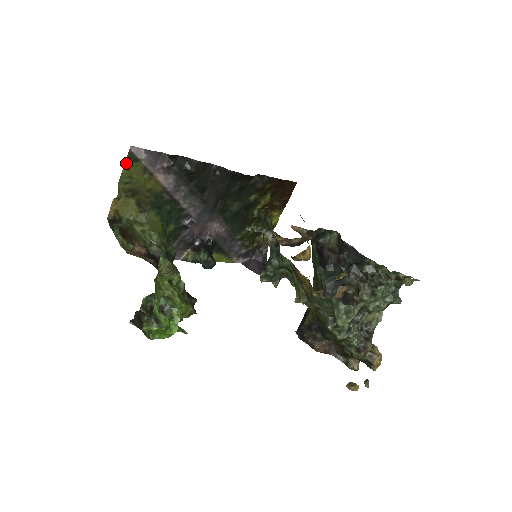
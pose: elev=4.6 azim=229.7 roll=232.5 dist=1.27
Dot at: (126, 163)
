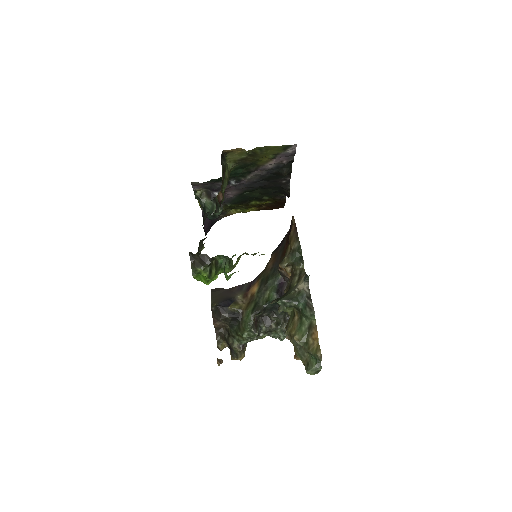
Dot at: (280, 146)
